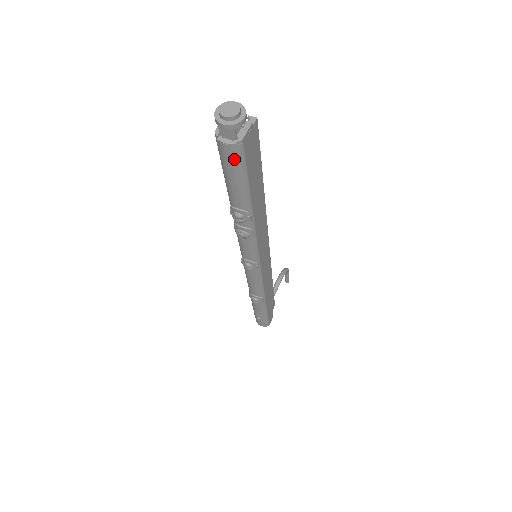
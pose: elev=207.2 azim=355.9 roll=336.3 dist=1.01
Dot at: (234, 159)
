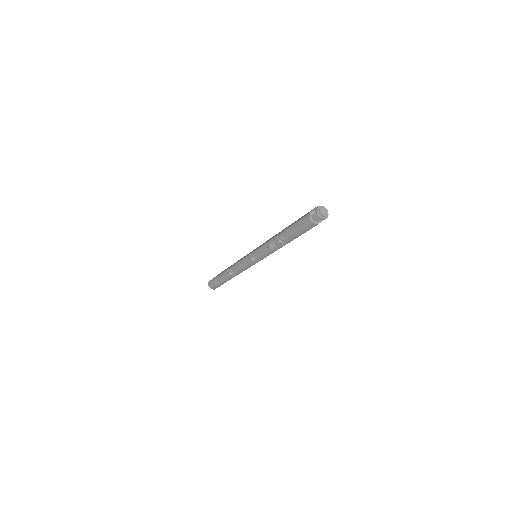
Dot at: (308, 226)
